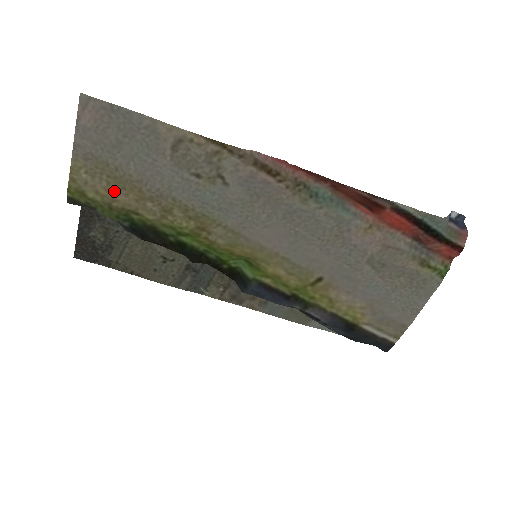
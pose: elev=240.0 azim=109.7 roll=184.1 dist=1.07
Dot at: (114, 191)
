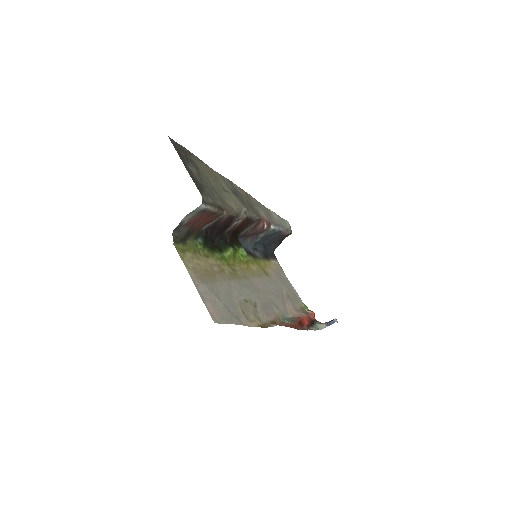
Dot at: (202, 266)
